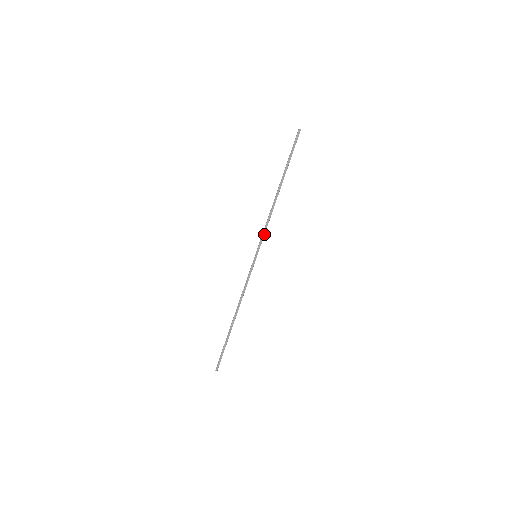
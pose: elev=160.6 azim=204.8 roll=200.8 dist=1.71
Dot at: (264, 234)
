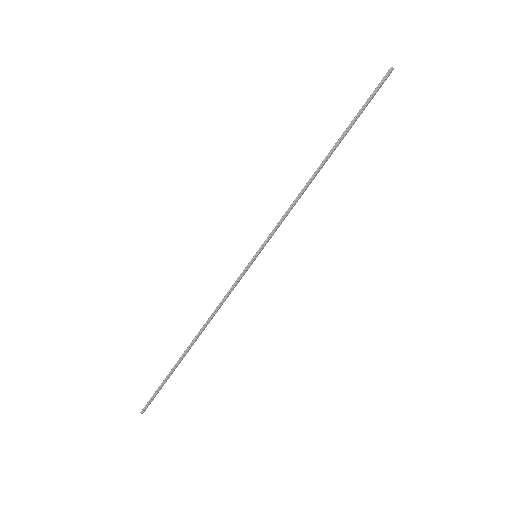
Dot at: occluded
